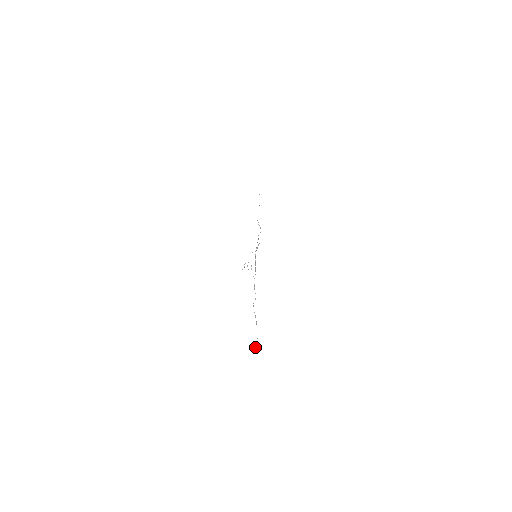
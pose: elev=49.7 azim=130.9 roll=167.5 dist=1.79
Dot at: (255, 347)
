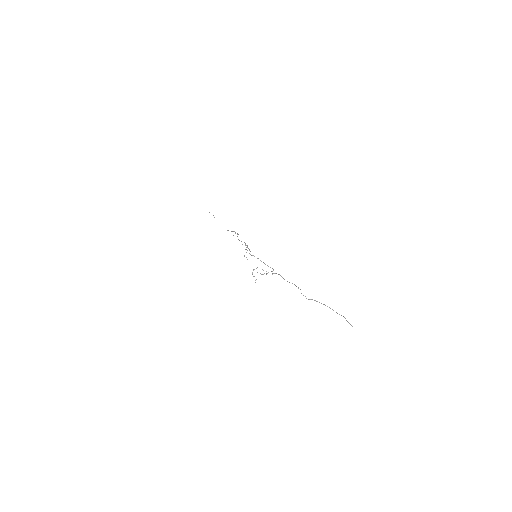
Dot at: occluded
